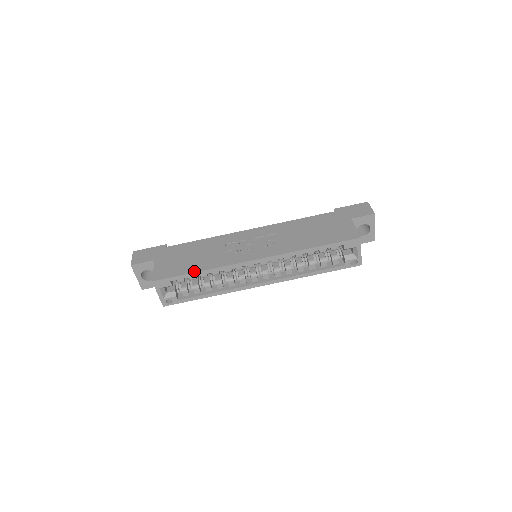
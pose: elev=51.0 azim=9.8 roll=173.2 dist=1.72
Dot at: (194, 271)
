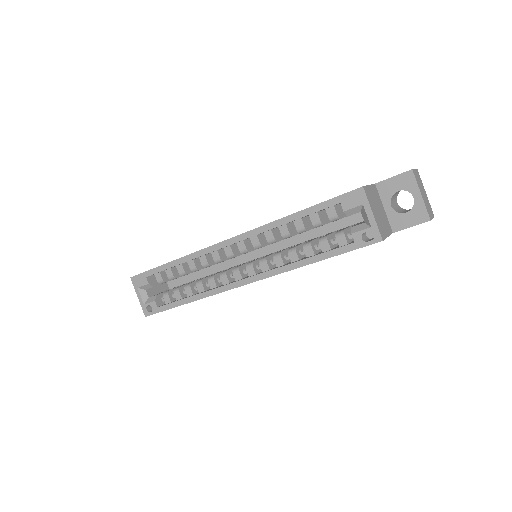
Dot at: (168, 262)
